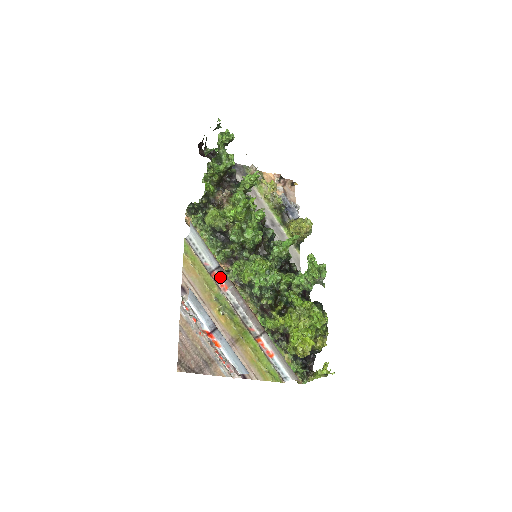
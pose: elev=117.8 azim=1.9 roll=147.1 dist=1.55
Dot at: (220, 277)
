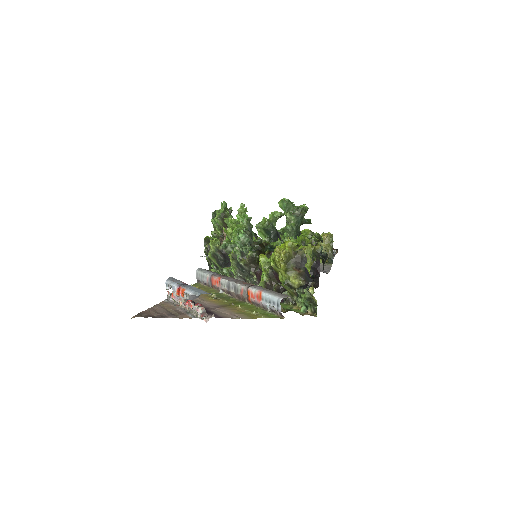
Dot at: (215, 276)
